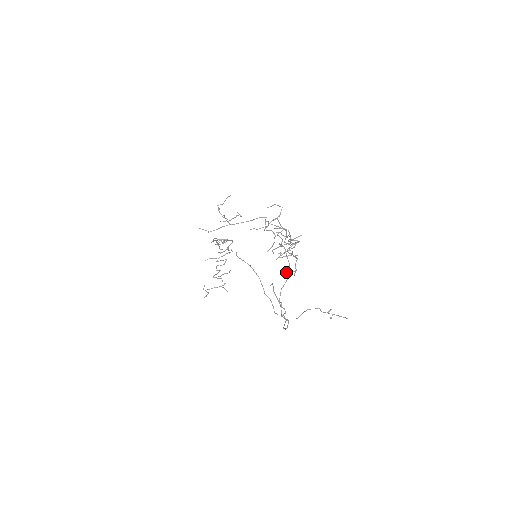
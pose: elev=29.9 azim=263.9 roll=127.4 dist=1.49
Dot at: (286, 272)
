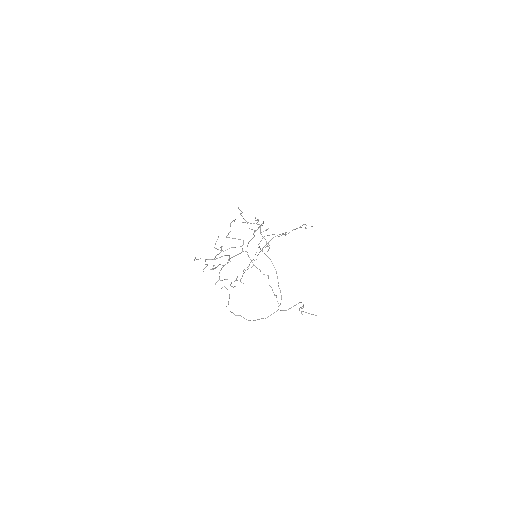
Dot at: occluded
